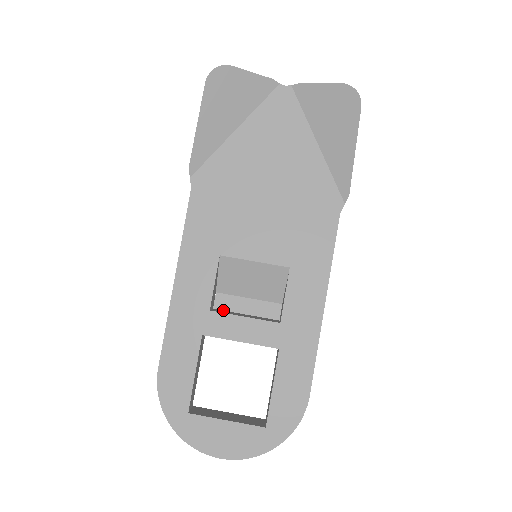
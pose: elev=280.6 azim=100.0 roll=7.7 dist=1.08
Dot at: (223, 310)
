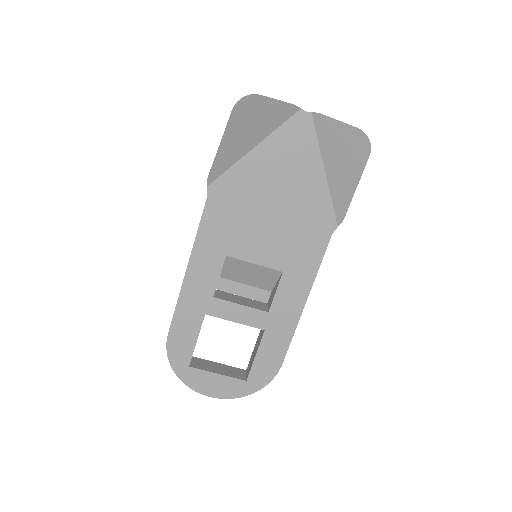
Dot at: (223, 291)
